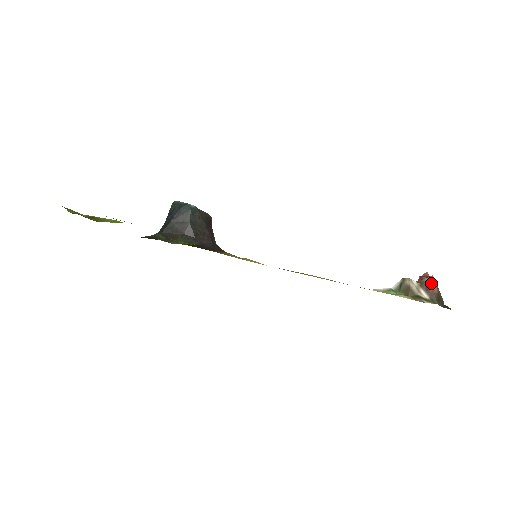
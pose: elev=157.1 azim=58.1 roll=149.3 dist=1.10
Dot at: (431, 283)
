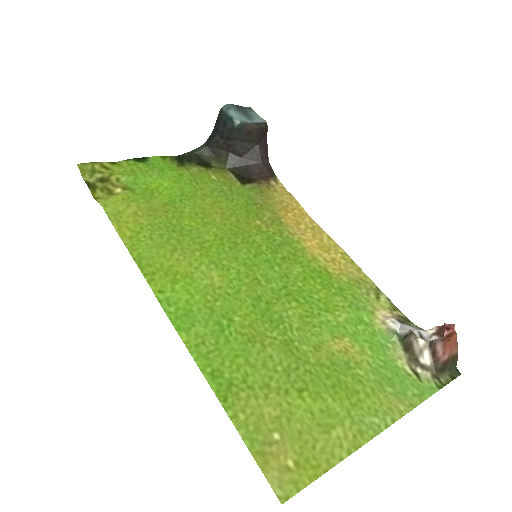
Dot at: (441, 350)
